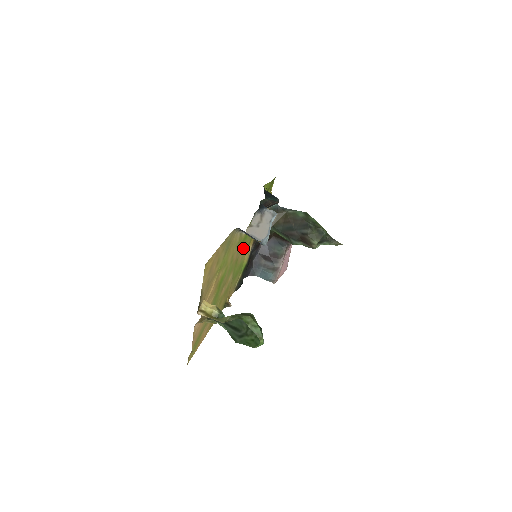
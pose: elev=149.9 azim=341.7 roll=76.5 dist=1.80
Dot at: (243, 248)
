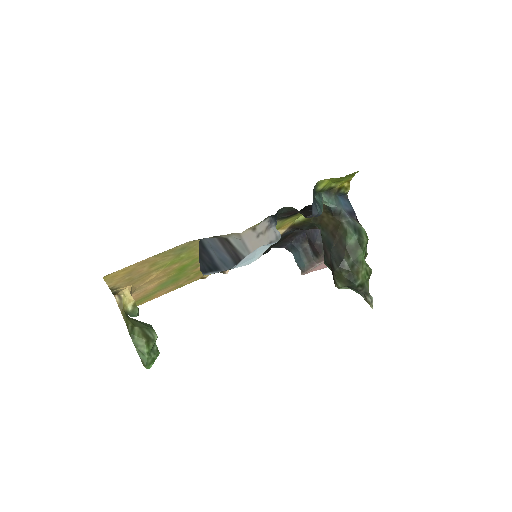
Dot at: occluded
